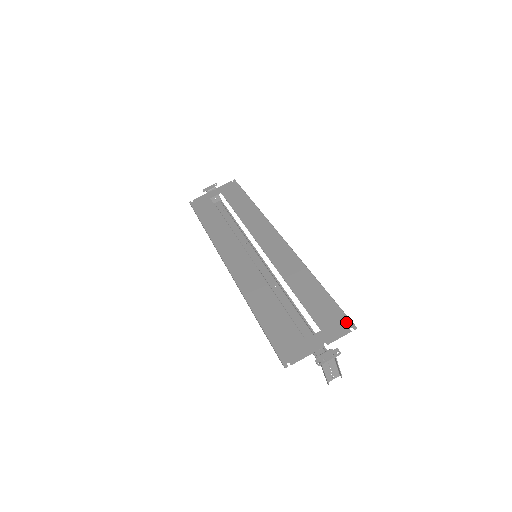
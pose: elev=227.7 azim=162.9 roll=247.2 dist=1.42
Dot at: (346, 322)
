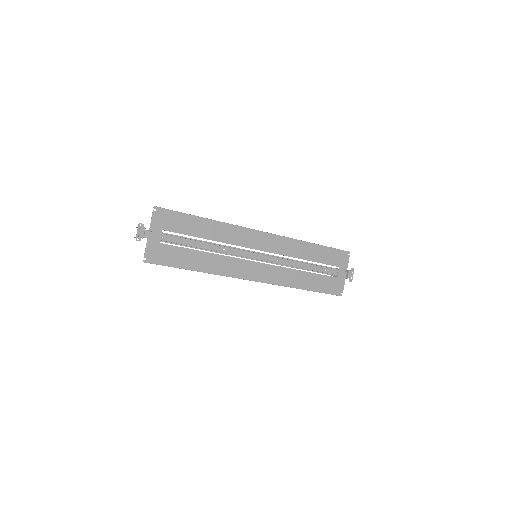
Dot at: (345, 254)
